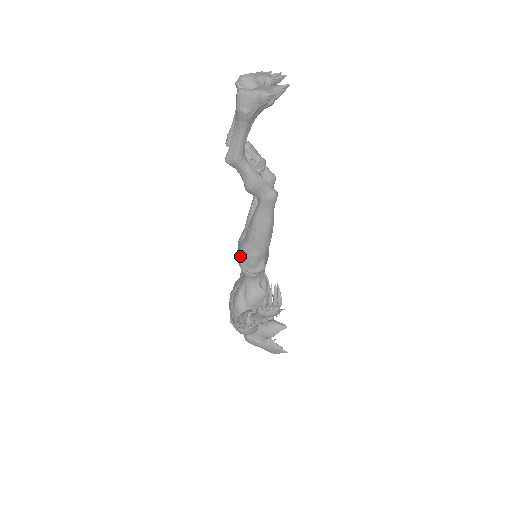
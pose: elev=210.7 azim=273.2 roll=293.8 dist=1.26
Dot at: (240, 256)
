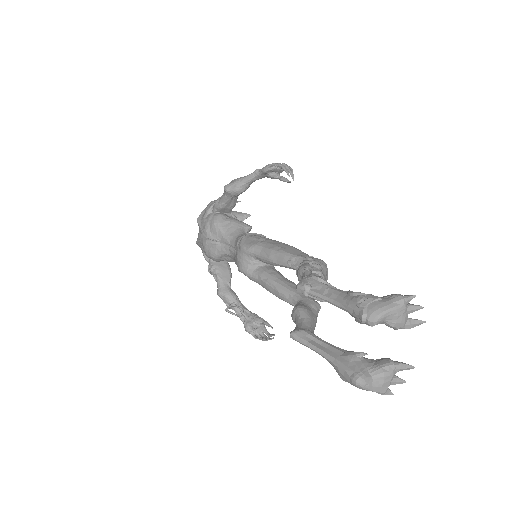
Dot at: occluded
